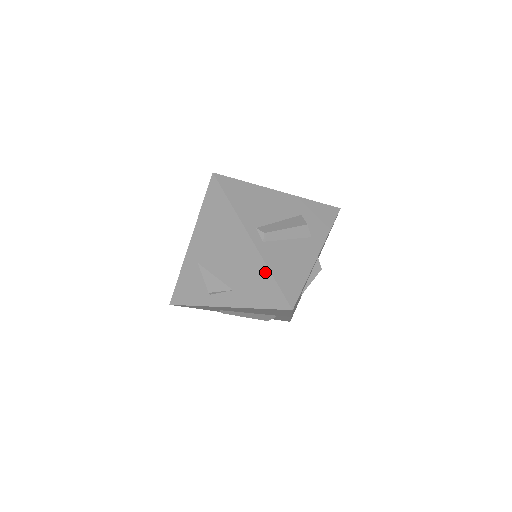
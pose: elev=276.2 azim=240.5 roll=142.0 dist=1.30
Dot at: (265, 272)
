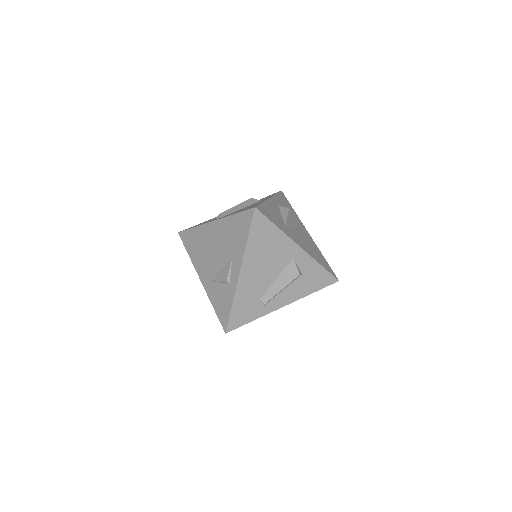
Dot at: (230, 220)
